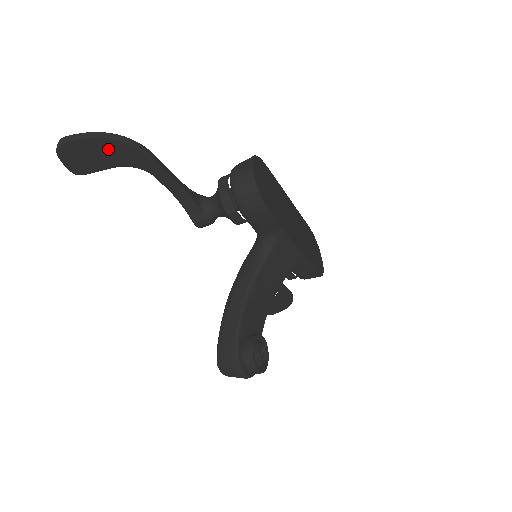
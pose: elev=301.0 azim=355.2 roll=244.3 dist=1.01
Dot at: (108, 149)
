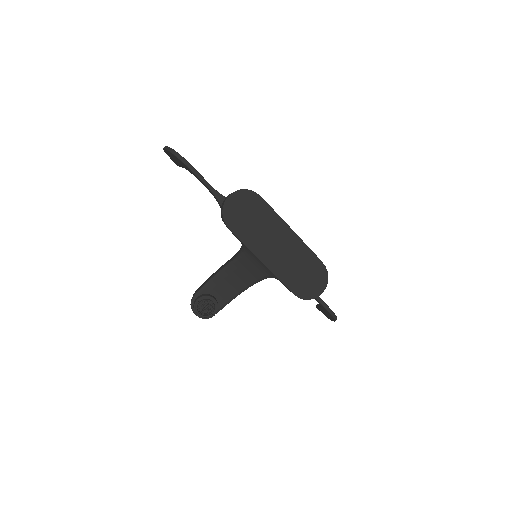
Dot at: (176, 158)
